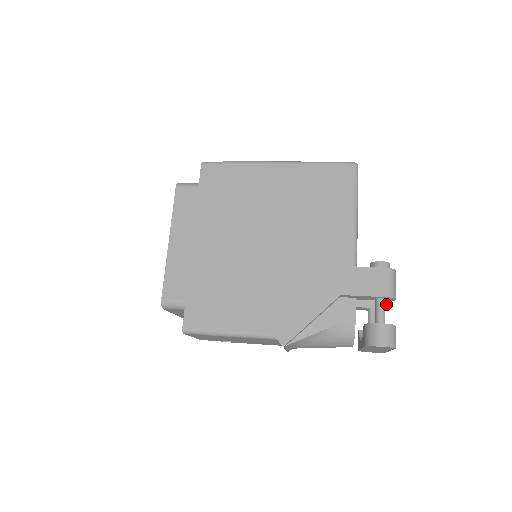
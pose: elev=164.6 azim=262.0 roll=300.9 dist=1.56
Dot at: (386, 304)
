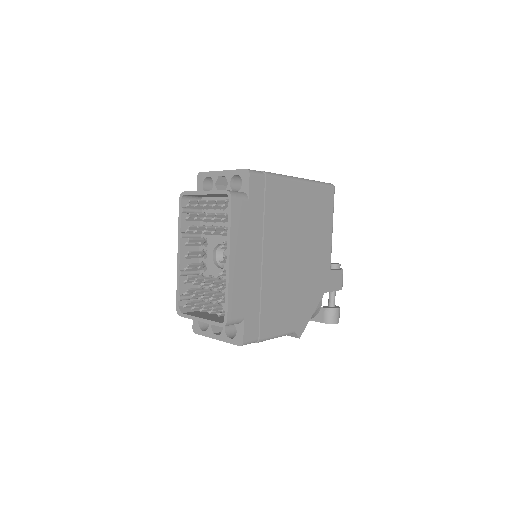
Dot at: occluded
